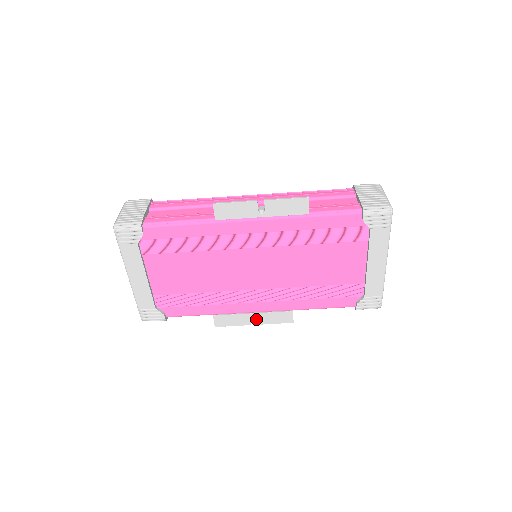
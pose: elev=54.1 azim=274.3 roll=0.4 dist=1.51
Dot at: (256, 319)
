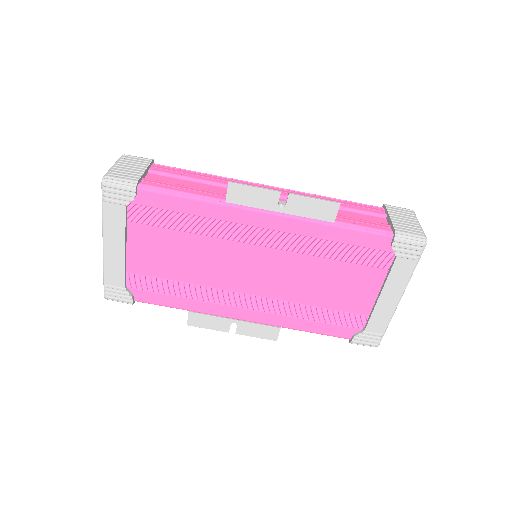
Dot at: occluded
